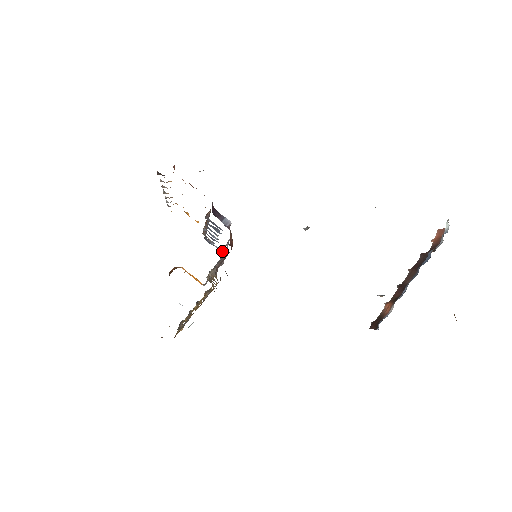
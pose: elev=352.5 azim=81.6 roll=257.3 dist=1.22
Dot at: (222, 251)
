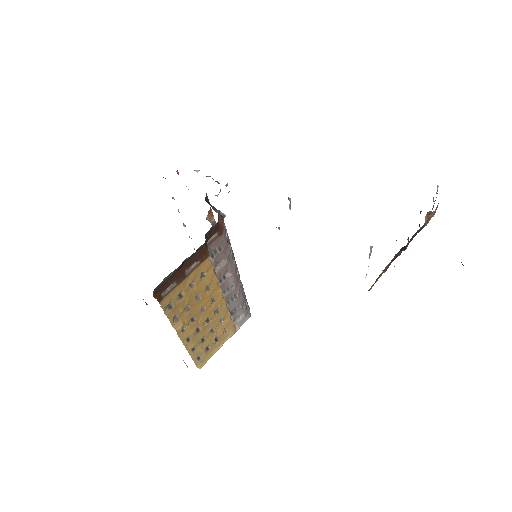
Dot at: (243, 291)
